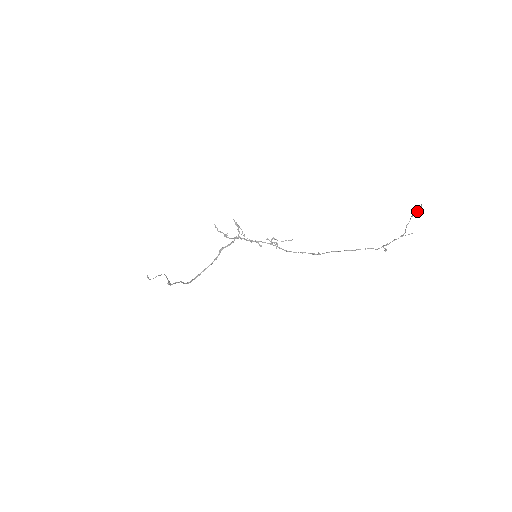
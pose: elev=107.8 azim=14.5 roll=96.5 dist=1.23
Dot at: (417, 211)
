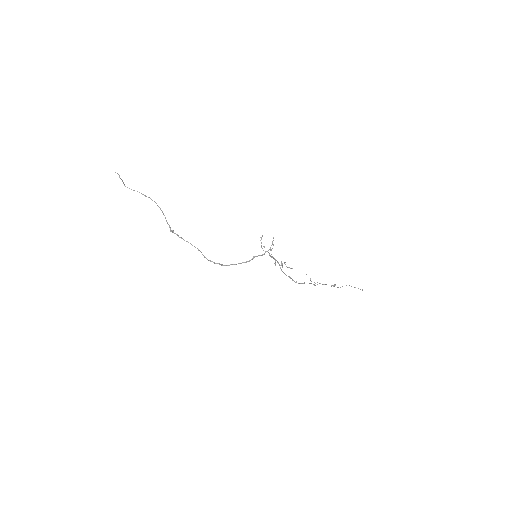
Dot at: occluded
